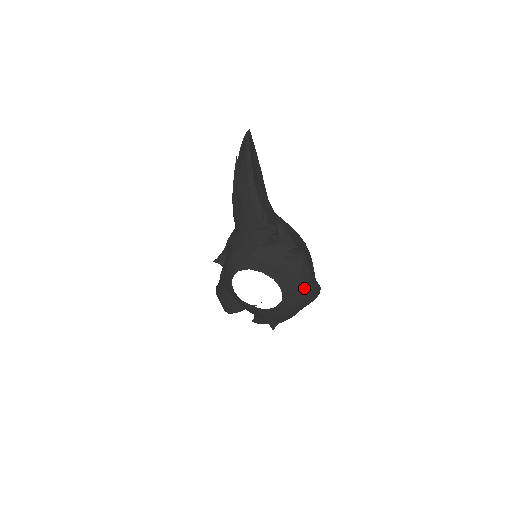
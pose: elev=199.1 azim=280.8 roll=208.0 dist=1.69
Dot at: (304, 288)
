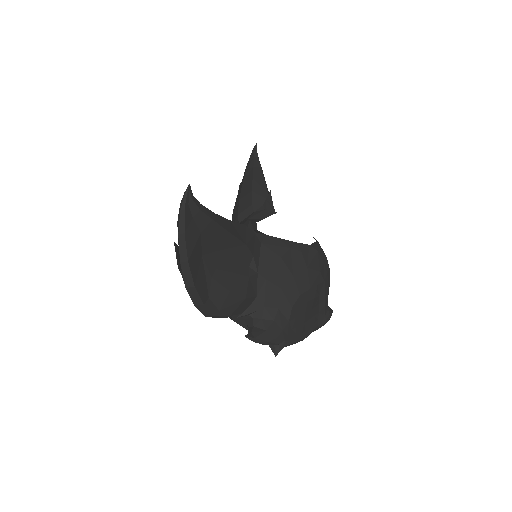
Dot at: occluded
